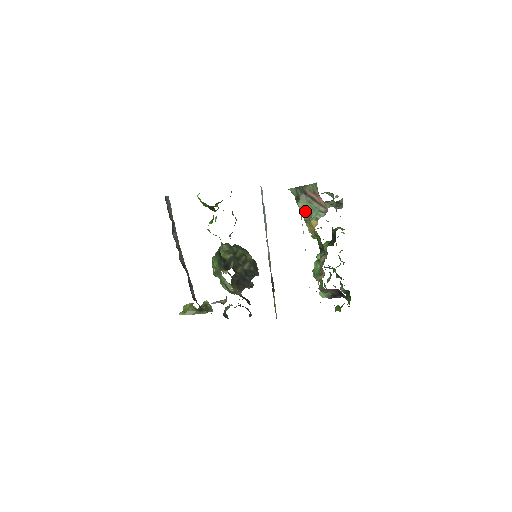
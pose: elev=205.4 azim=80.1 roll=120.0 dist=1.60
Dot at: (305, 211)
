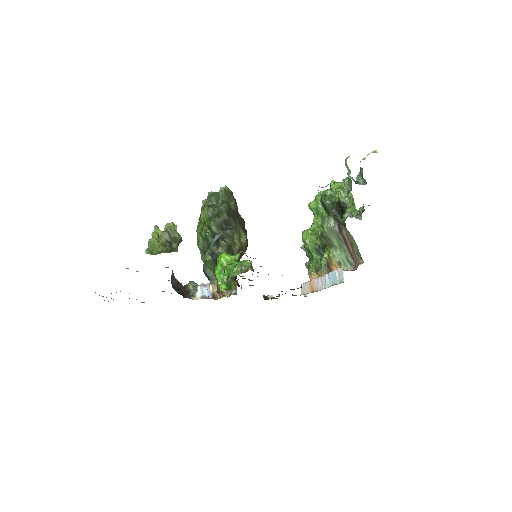
Dot at: (329, 238)
